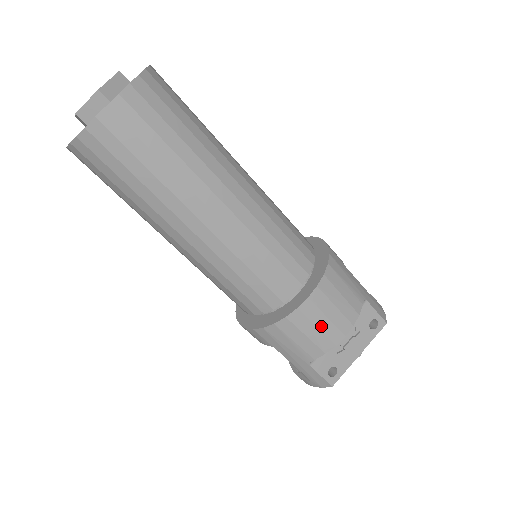
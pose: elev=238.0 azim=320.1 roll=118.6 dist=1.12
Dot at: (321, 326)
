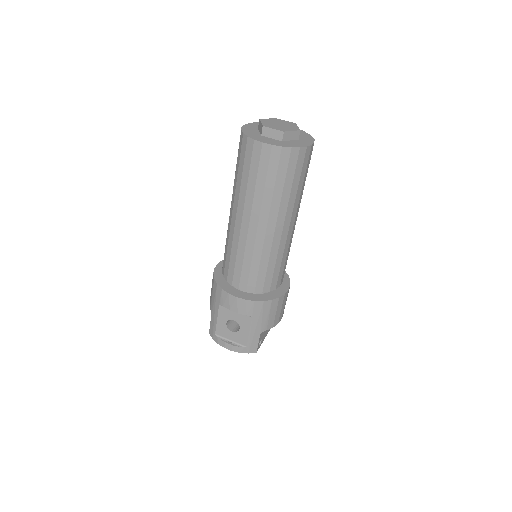
Dot at: (282, 309)
